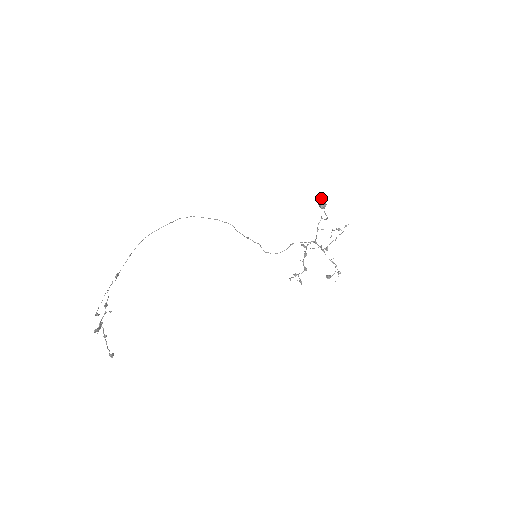
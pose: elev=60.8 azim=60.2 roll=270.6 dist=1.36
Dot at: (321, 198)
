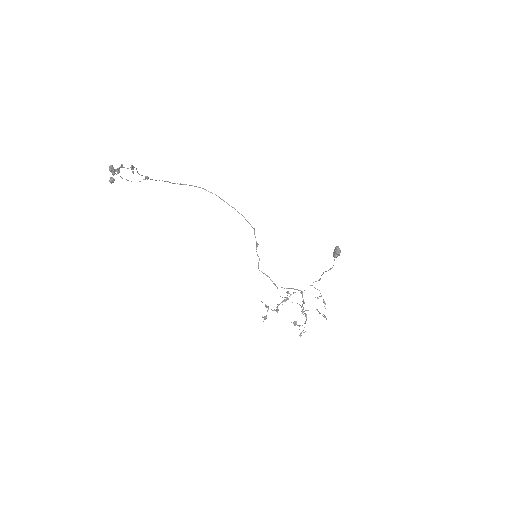
Dot at: occluded
